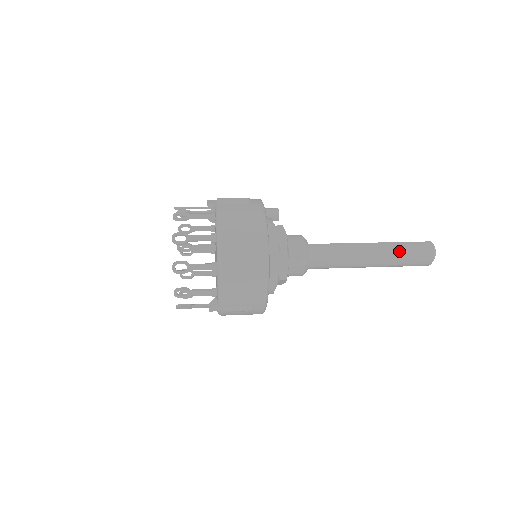
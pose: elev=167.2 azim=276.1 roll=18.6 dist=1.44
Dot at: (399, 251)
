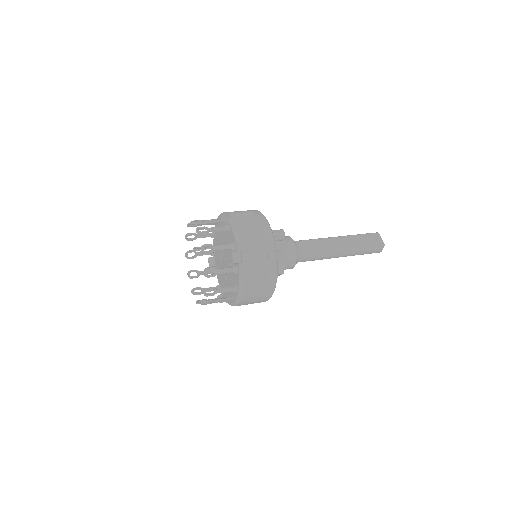
Dot at: (359, 253)
